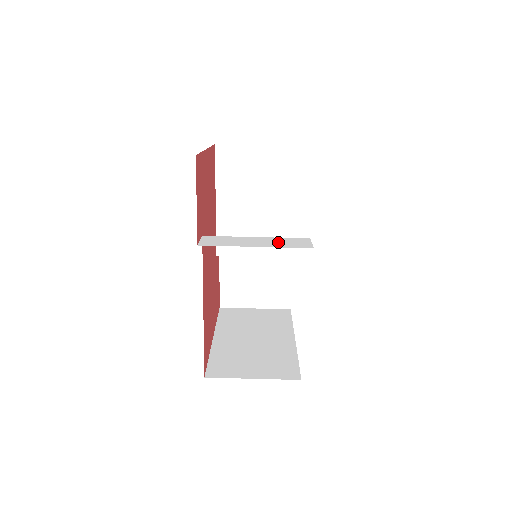
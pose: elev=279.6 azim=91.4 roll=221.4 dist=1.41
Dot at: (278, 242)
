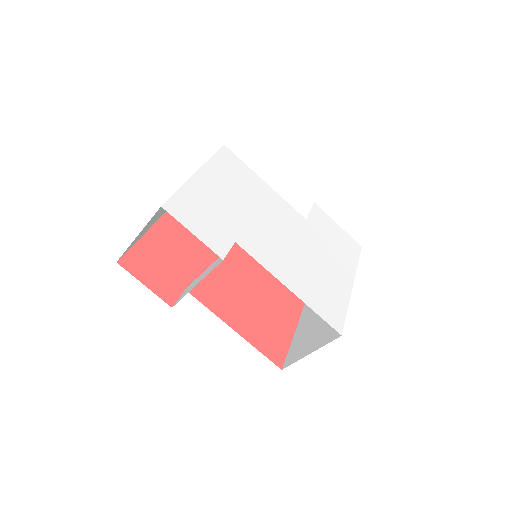
Dot at: (212, 267)
